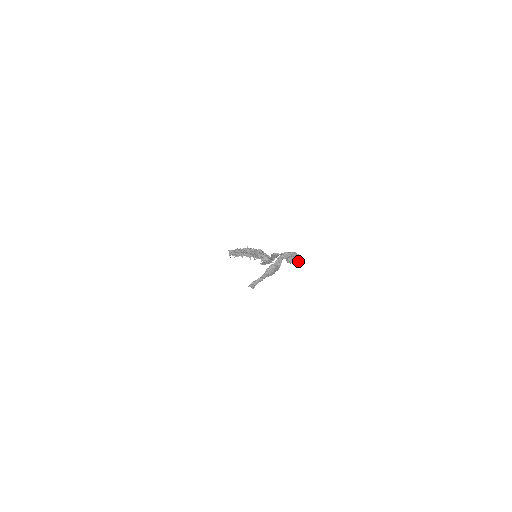
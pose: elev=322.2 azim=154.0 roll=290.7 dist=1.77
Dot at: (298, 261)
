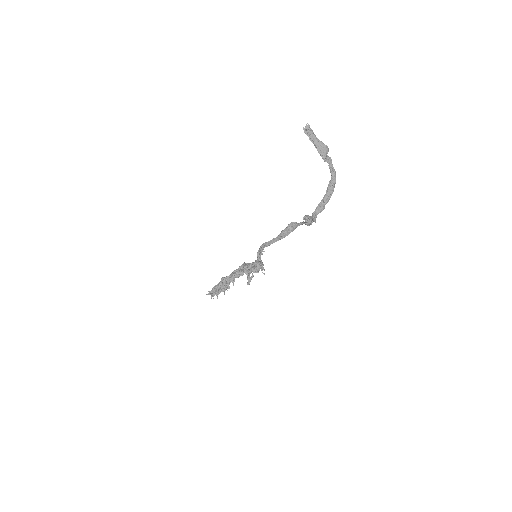
Dot at: (327, 195)
